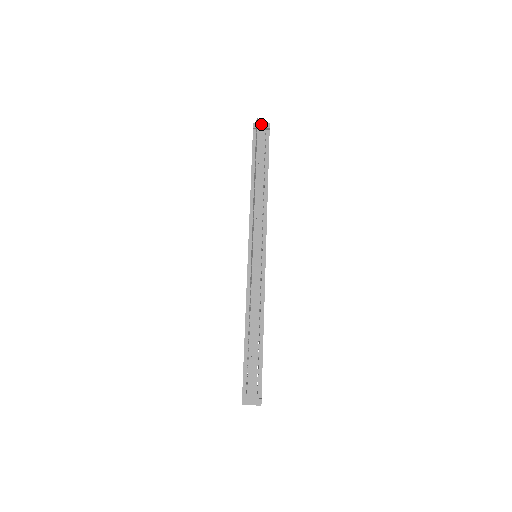
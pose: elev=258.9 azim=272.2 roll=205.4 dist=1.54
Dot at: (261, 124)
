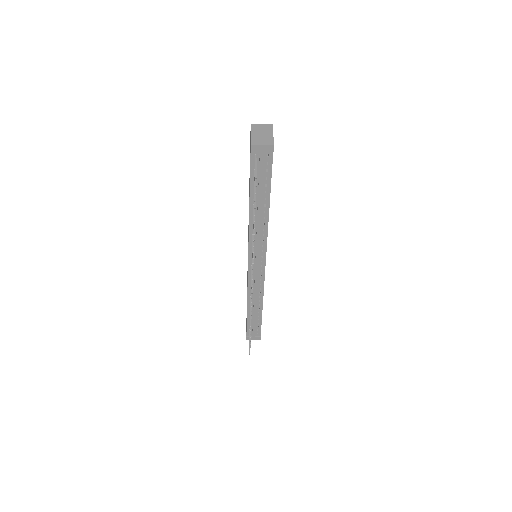
Dot at: (262, 146)
